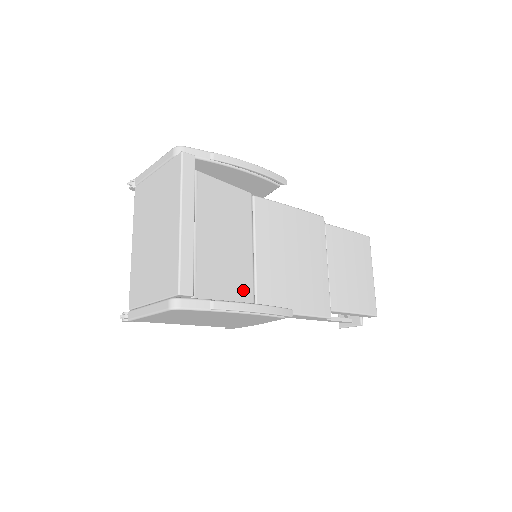
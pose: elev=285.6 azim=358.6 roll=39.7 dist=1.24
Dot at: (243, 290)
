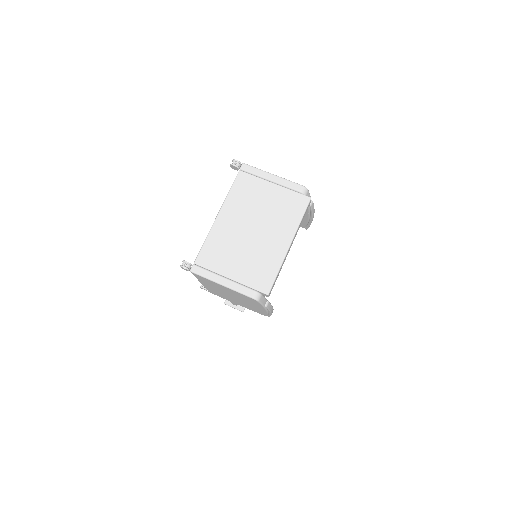
Dot at: occluded
